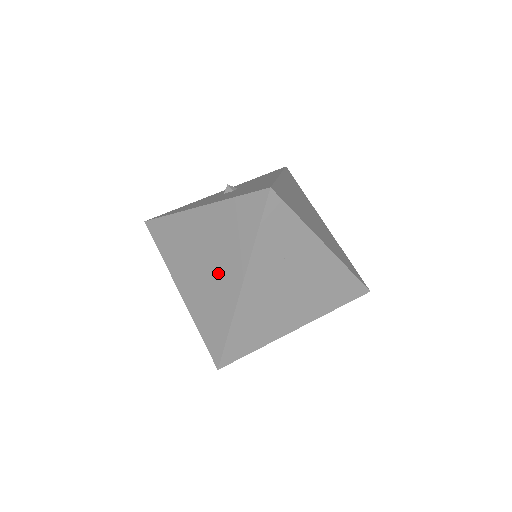
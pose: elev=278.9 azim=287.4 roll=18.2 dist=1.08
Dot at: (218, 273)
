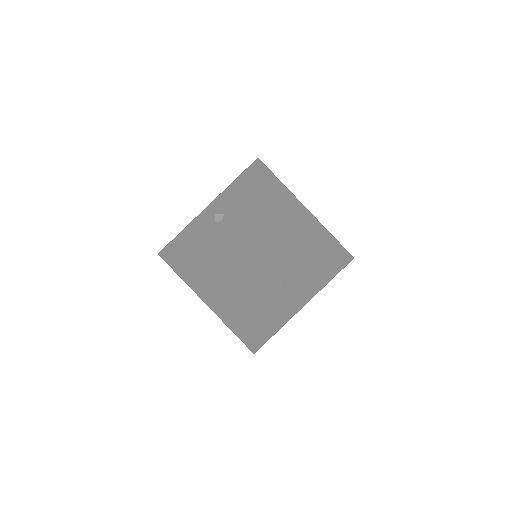
Dot at: (233, 301)
